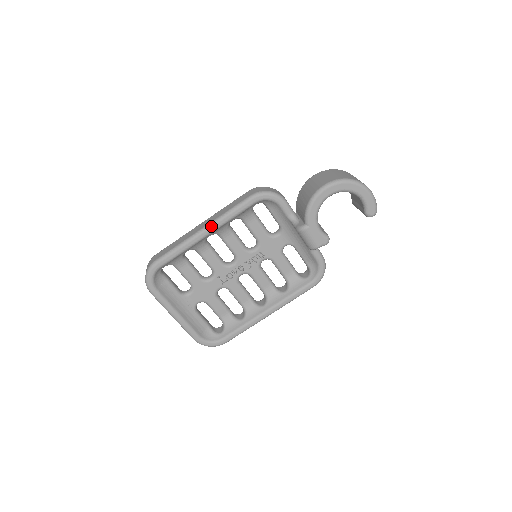
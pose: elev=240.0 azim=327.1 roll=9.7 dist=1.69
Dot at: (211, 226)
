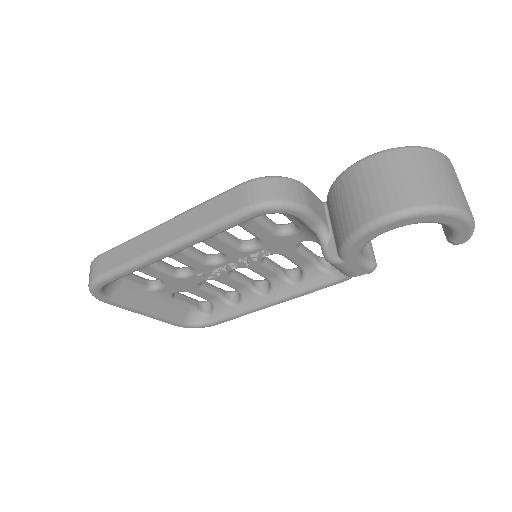
Dot at: (178, 246)
